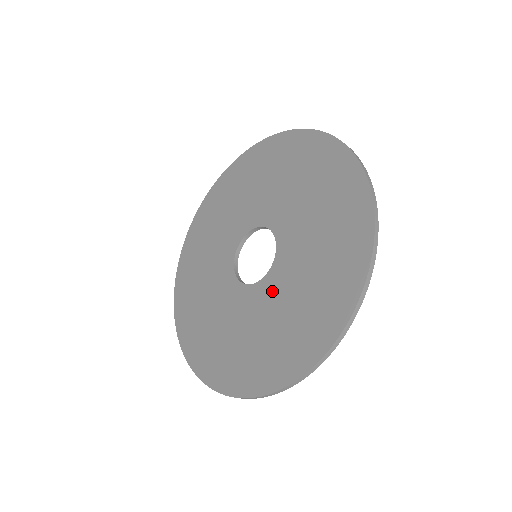
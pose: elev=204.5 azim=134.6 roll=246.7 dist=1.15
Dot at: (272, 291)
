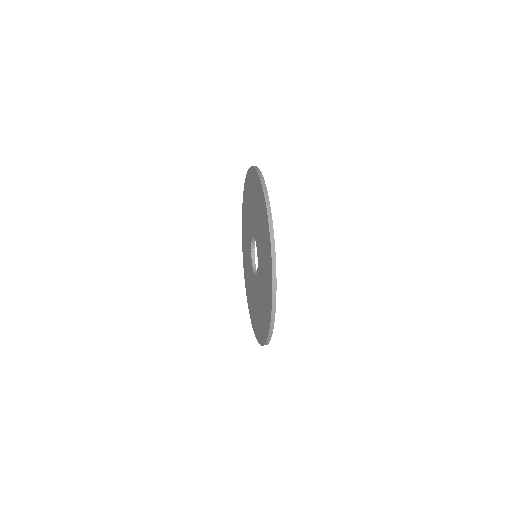
Dot at: (260, 275)
